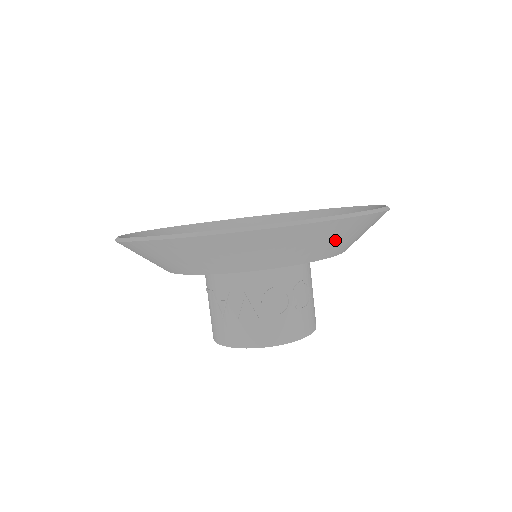
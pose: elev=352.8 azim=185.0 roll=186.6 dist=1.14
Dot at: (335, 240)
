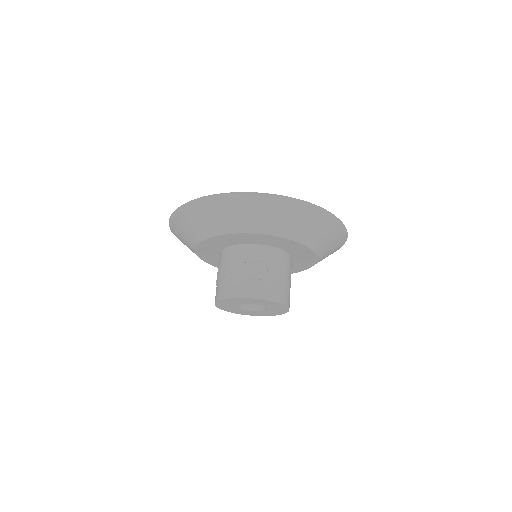
Dot at: (251, 214)
